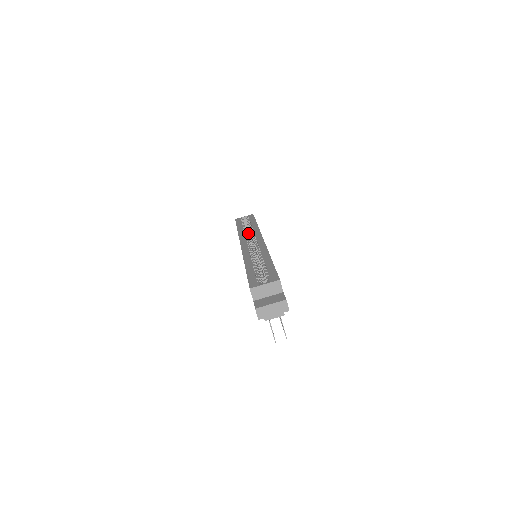
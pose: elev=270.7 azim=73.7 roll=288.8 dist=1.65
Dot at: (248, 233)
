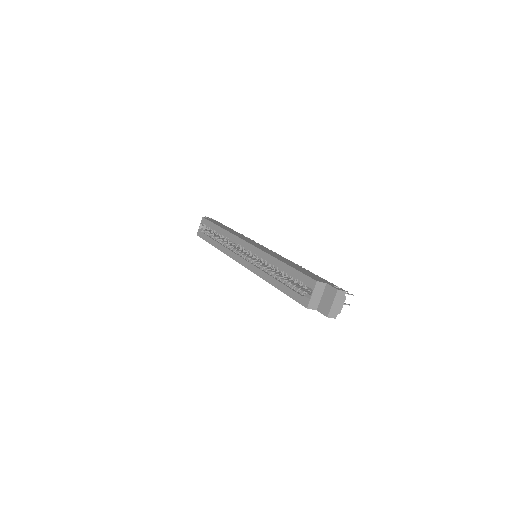
Dot at: (219, 236)
